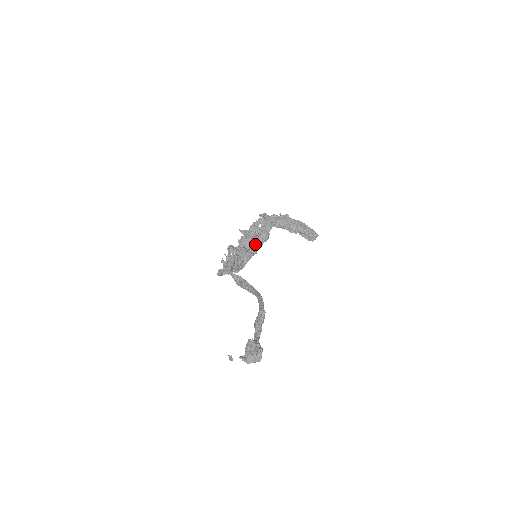
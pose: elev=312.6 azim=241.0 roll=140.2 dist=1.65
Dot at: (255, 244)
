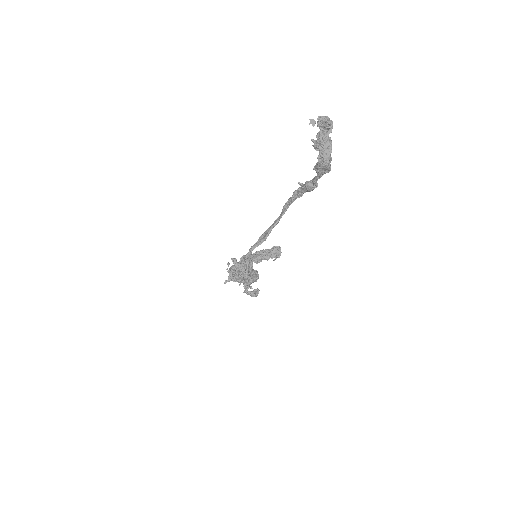
Dot at: occluded
